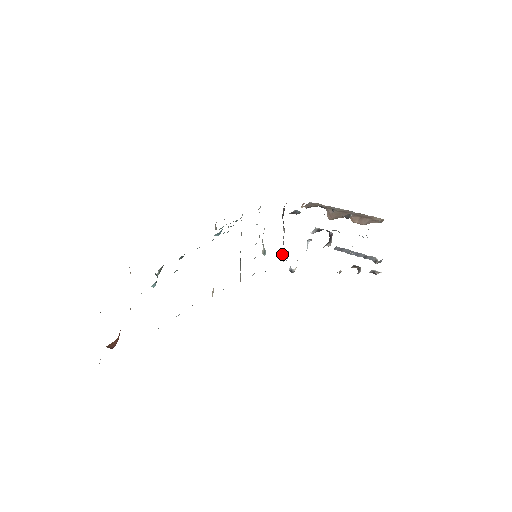
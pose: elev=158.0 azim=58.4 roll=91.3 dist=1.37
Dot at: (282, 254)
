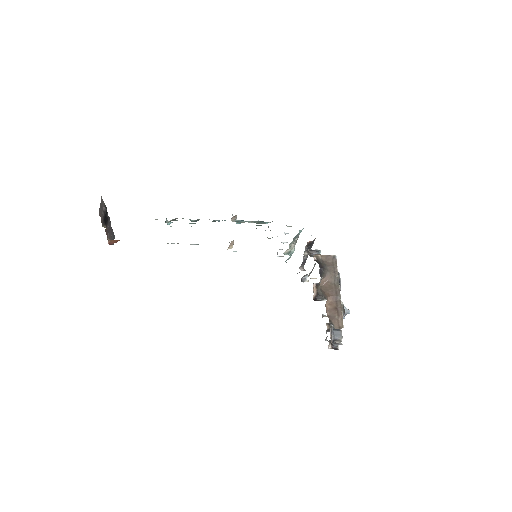
Dot at: (302, 265)
